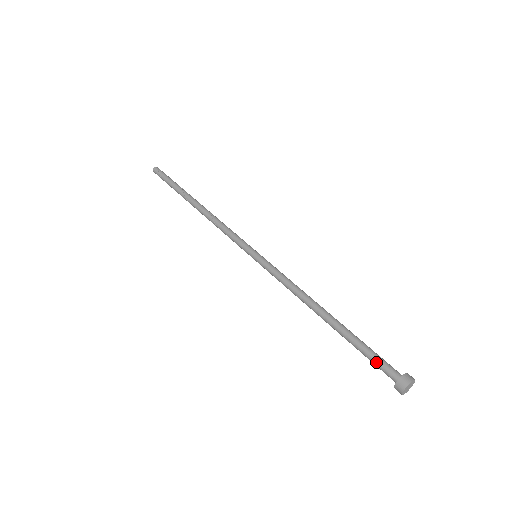
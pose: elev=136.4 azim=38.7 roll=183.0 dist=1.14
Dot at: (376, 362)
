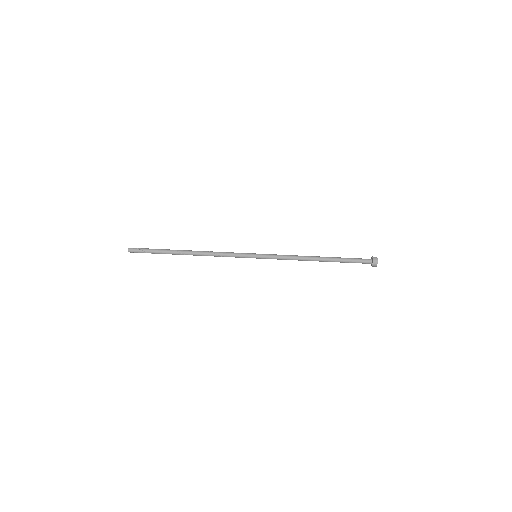
Dot at: (358, 259)
